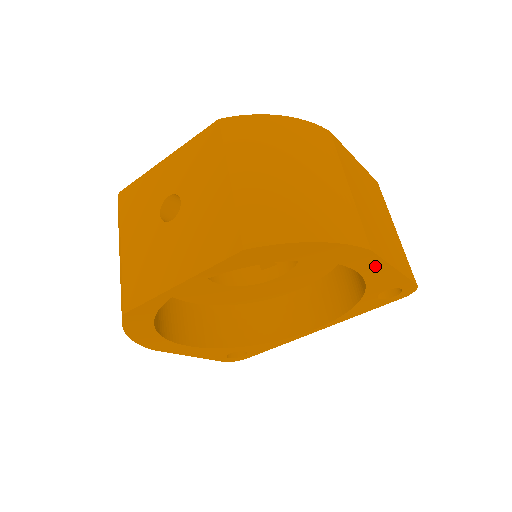
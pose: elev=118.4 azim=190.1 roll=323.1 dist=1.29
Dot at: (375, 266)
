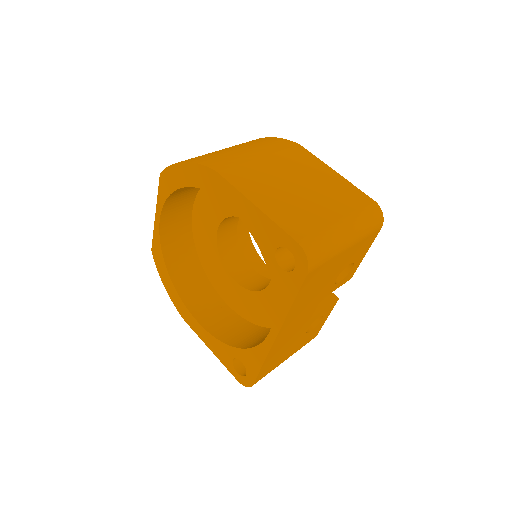
Dot at: (236, 198)
